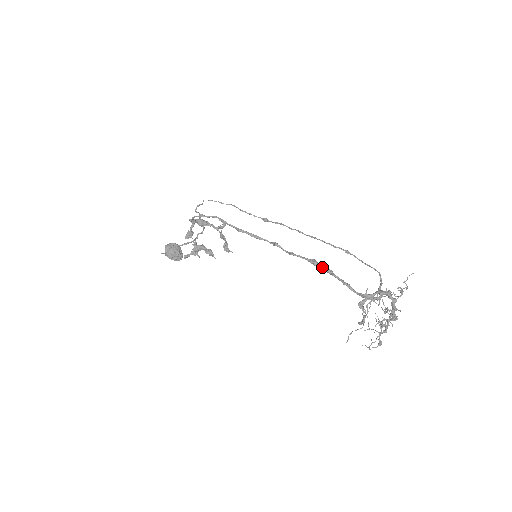
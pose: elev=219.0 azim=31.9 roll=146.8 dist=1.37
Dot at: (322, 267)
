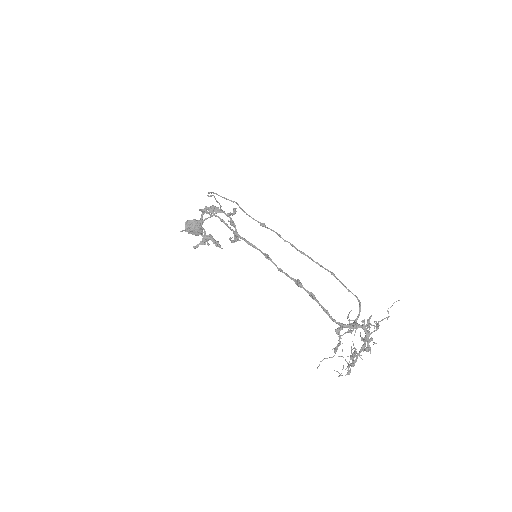
Dot at: (305, 290)
